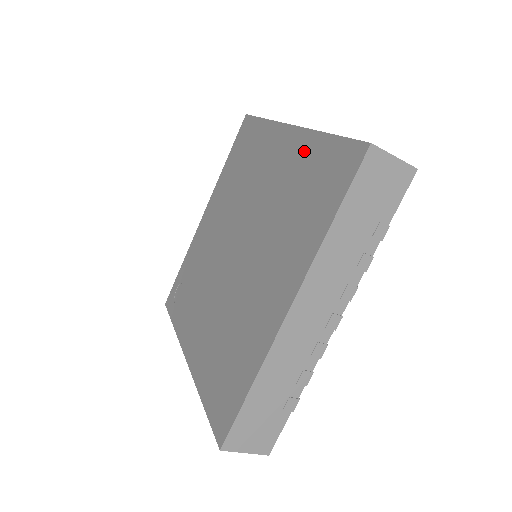
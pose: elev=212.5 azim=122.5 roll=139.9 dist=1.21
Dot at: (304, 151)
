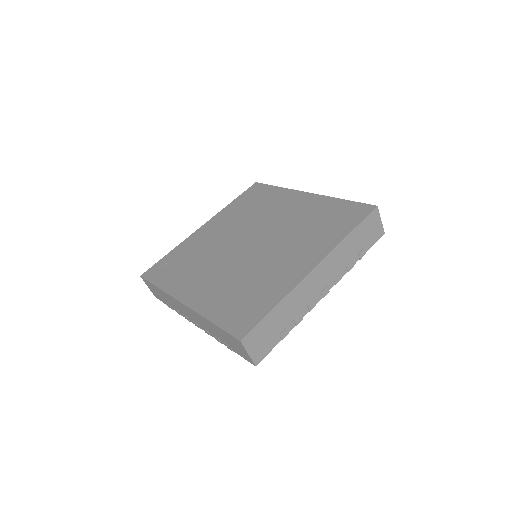
Dot at: (322, 204)
